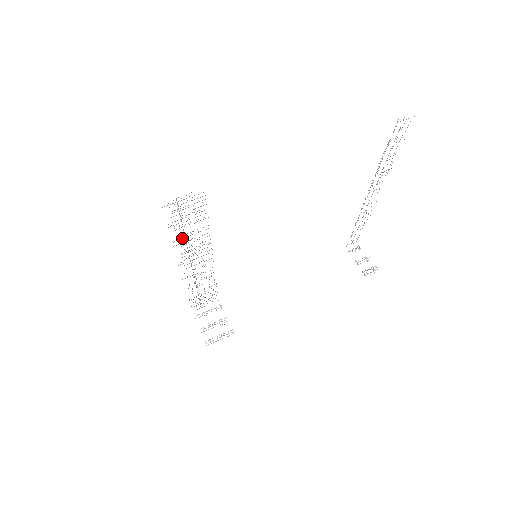
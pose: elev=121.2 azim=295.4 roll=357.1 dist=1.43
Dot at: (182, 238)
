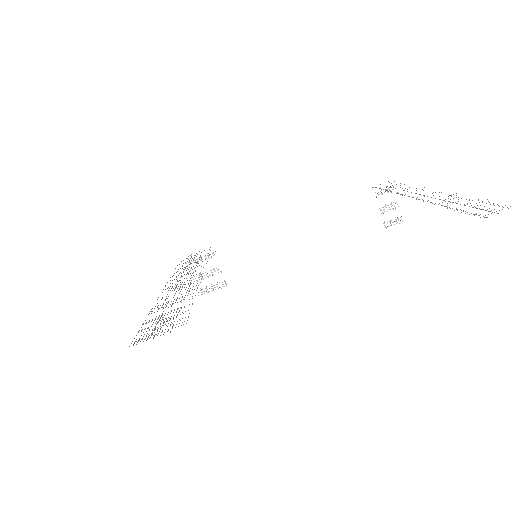
Dot at: occluded
